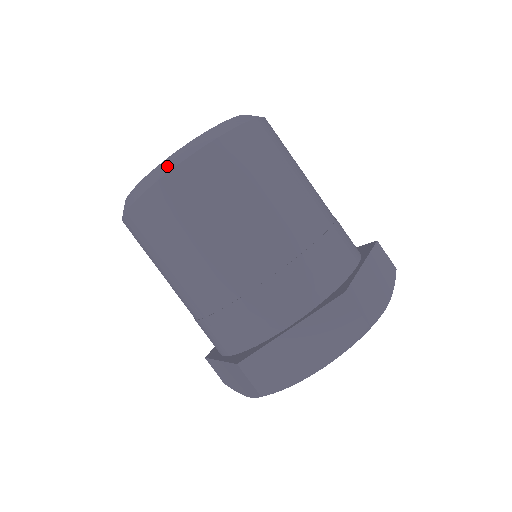
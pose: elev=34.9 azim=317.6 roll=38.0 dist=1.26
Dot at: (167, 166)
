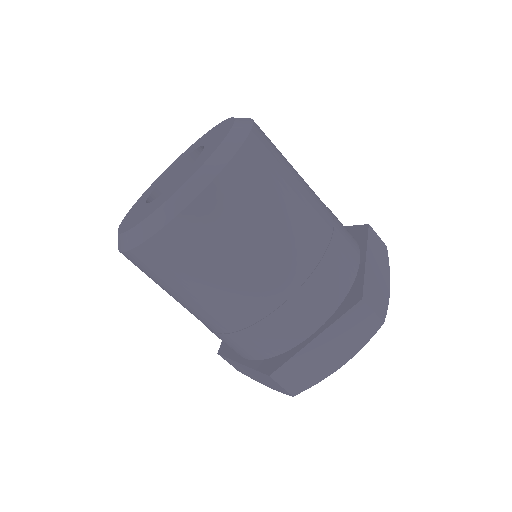
Dot at: (174, 207)
